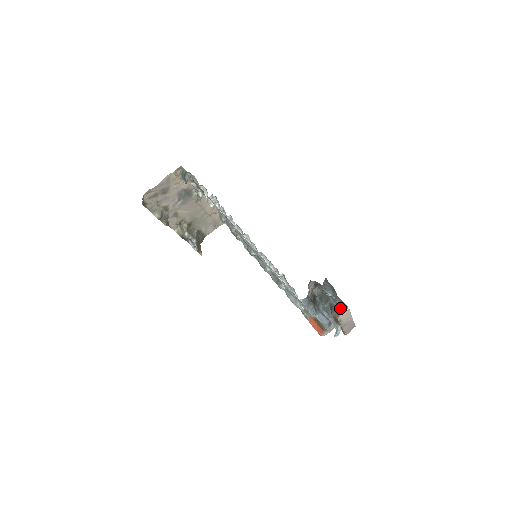
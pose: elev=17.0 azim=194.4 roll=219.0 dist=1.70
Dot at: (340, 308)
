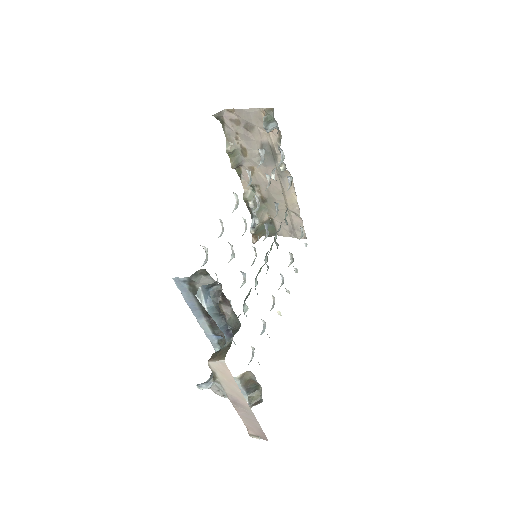
Dot at: (220, 352)
